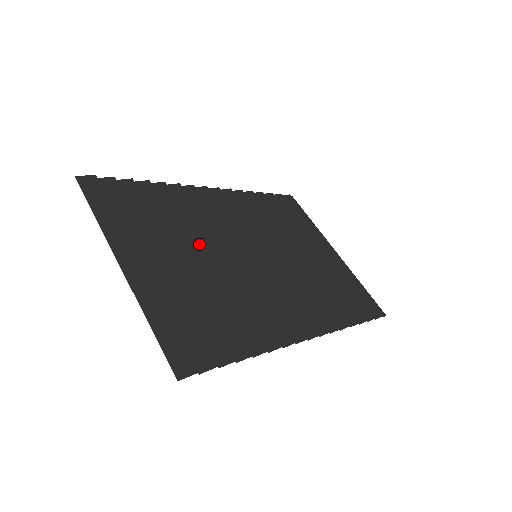
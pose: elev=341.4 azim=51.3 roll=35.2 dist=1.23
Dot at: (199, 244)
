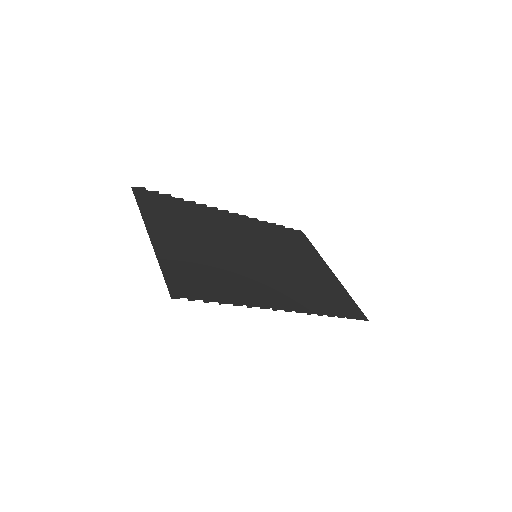
Dot at: (210, 238)
